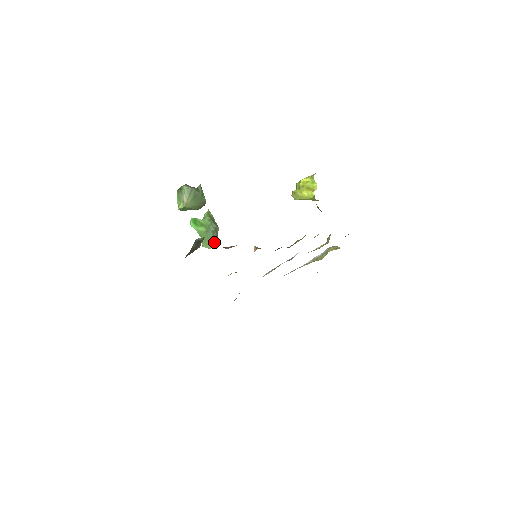
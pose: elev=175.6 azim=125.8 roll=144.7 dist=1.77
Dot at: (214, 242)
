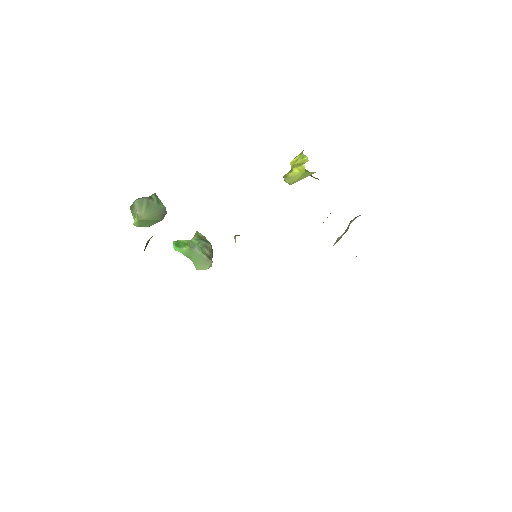
Dot at: (207, 260)
